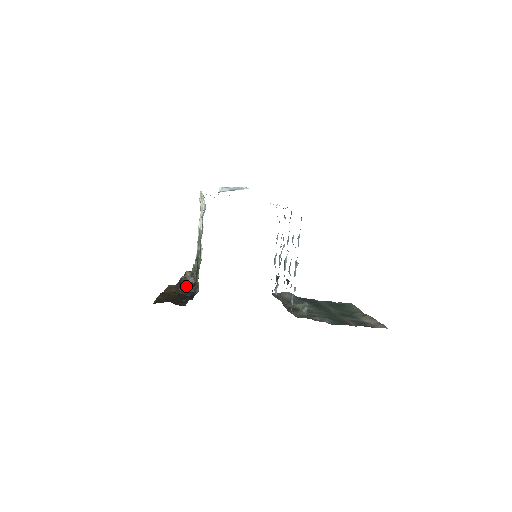
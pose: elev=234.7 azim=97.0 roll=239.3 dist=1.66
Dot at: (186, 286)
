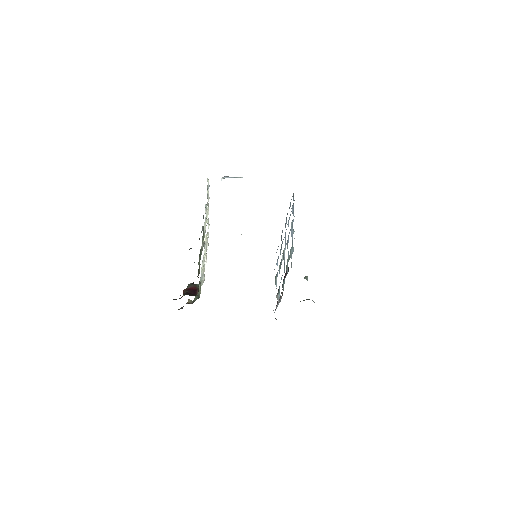
Dot at: (187, 291)
